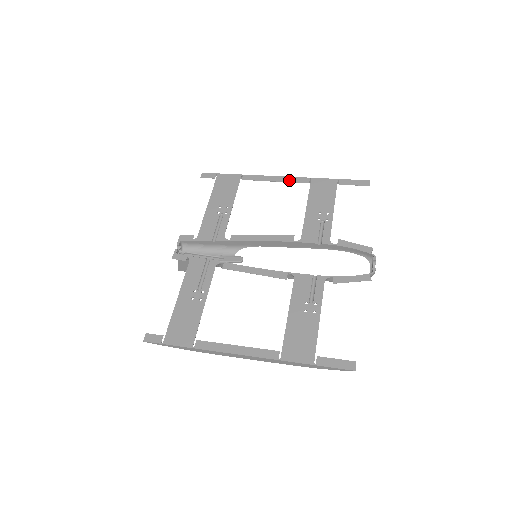
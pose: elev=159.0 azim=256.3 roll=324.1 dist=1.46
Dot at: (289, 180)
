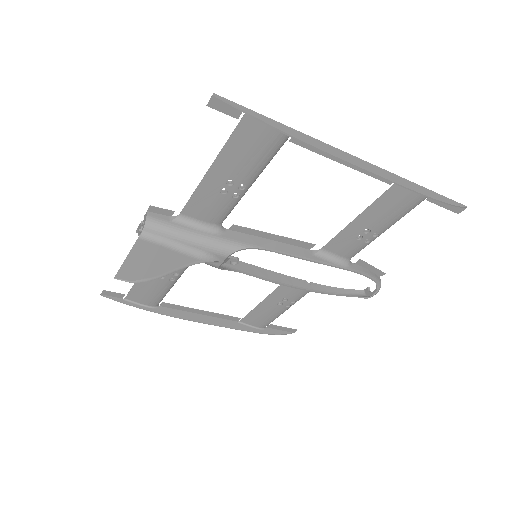
Dot at: (218, 315)
